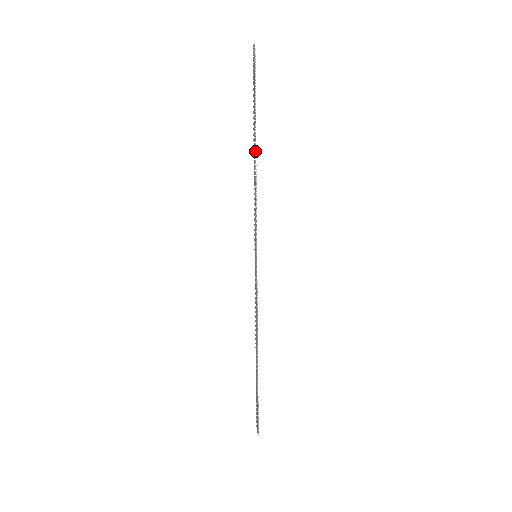
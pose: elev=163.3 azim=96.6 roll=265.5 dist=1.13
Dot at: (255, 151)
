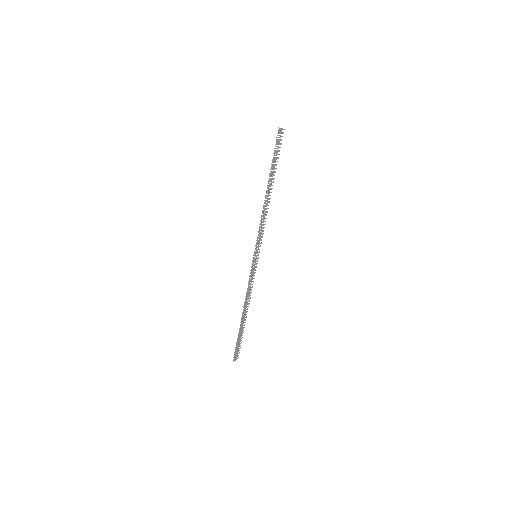
Dot at: (266, 193)
